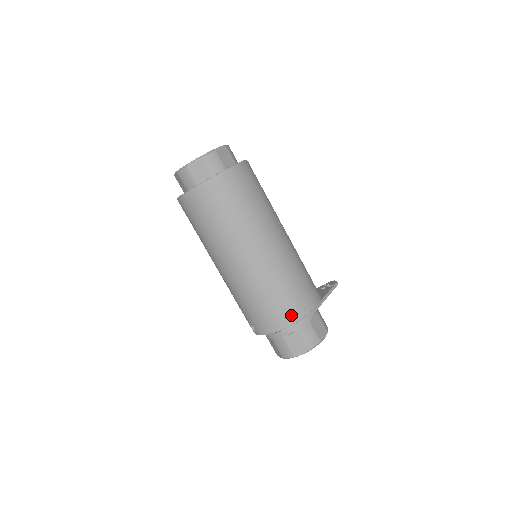
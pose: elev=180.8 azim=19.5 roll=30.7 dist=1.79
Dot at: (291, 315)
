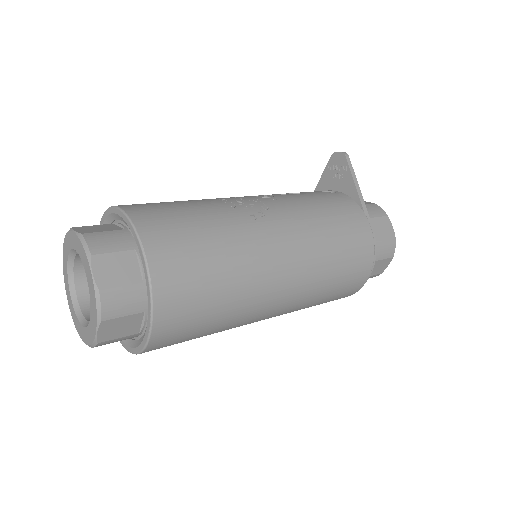
Dot at: (363, 272)
